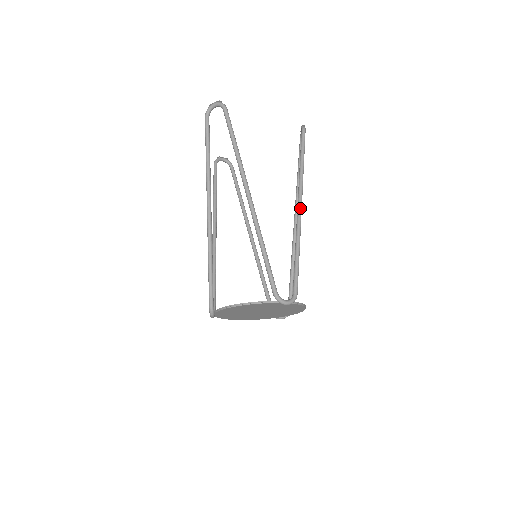
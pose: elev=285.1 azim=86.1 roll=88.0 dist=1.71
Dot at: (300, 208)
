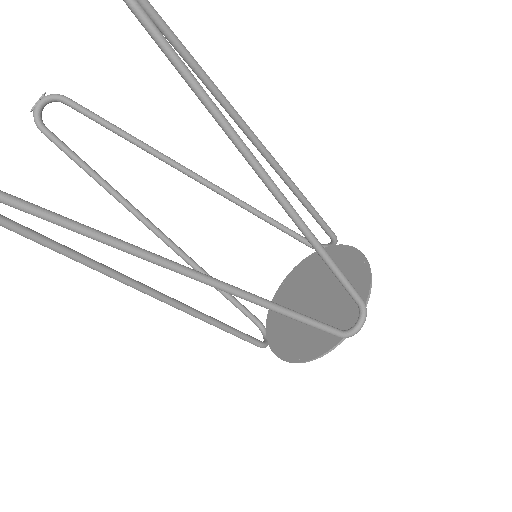
Dot at: (272, 187)
